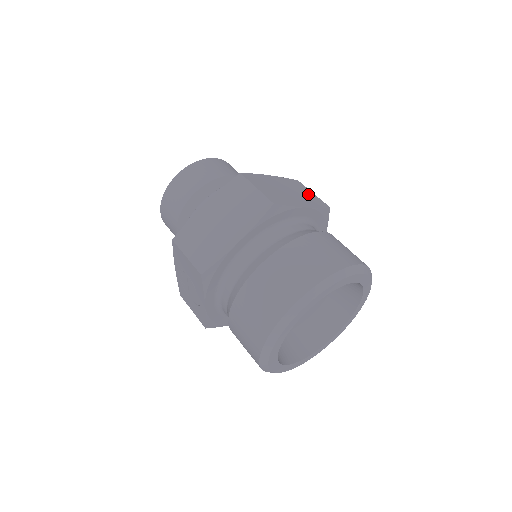
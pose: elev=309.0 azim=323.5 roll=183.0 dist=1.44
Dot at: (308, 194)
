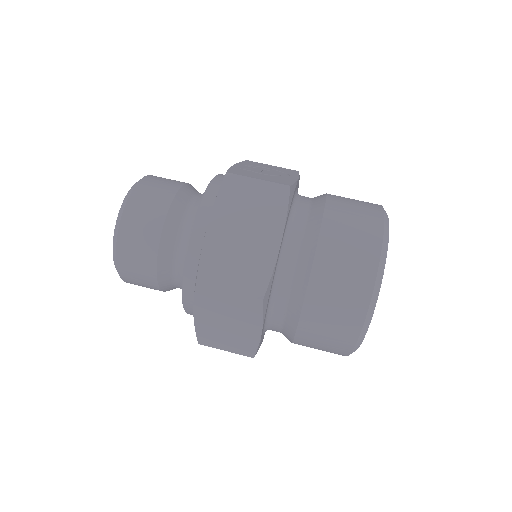
Dot at: (257, 196)
